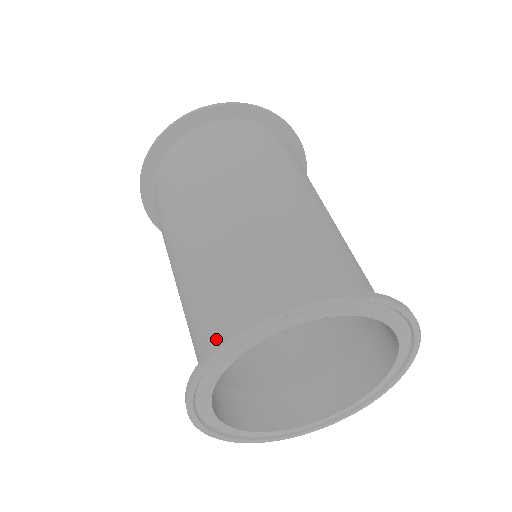
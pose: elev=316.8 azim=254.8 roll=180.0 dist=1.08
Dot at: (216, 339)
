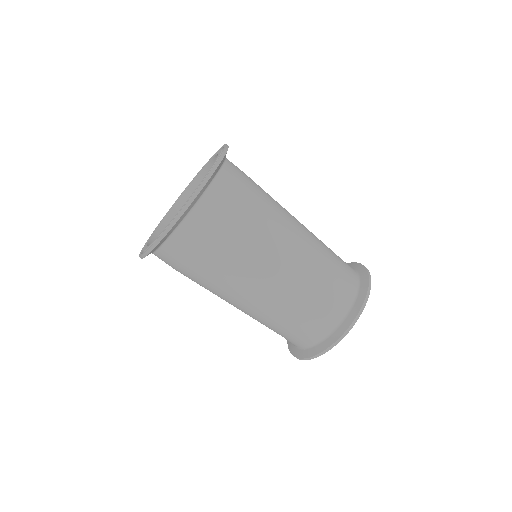
Dot at: (312, 339)
